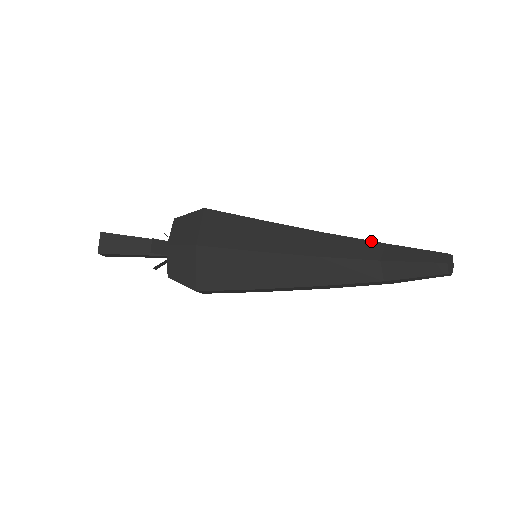
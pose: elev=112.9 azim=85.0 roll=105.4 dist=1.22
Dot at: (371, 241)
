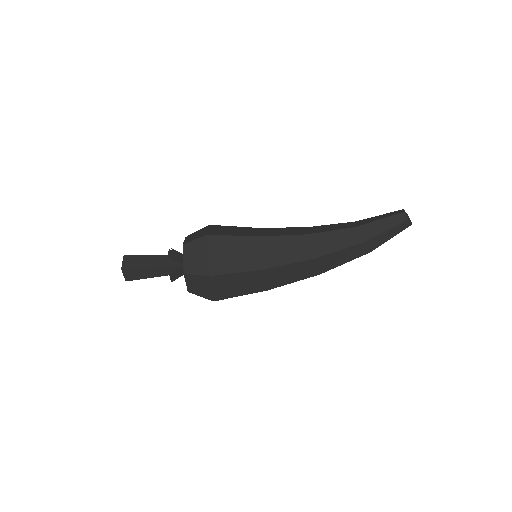
Dot at: (344, 223)
